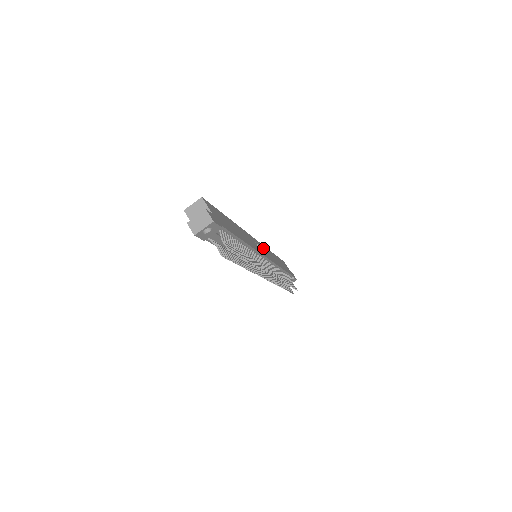
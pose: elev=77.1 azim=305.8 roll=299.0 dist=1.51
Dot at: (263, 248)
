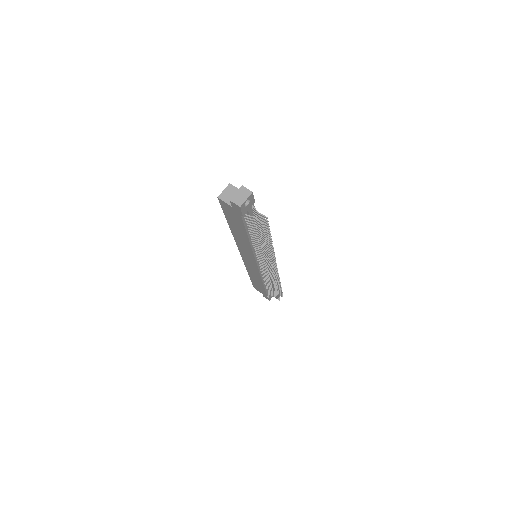
Dot at: occluded
